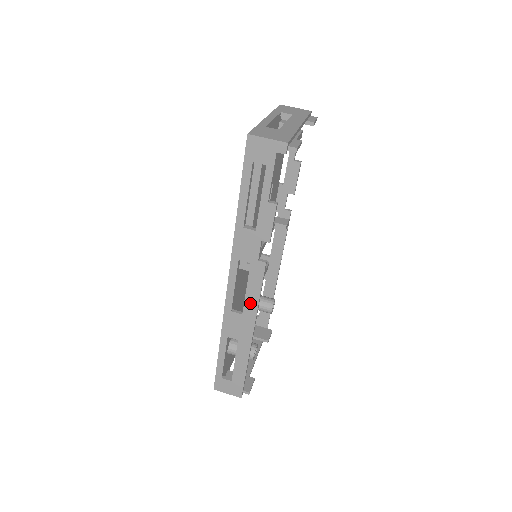
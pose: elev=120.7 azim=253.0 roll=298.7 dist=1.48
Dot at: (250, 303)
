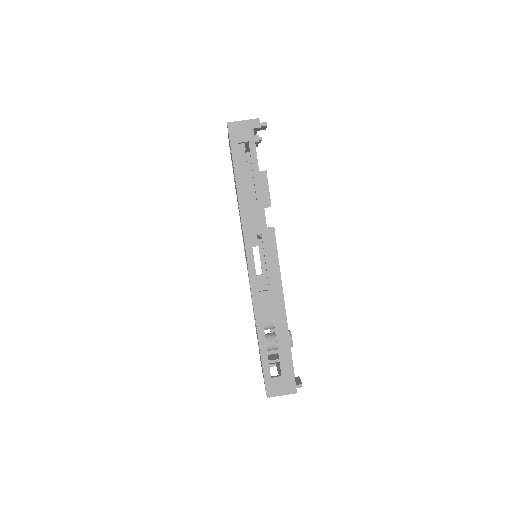
Dot at: (273, 274)
